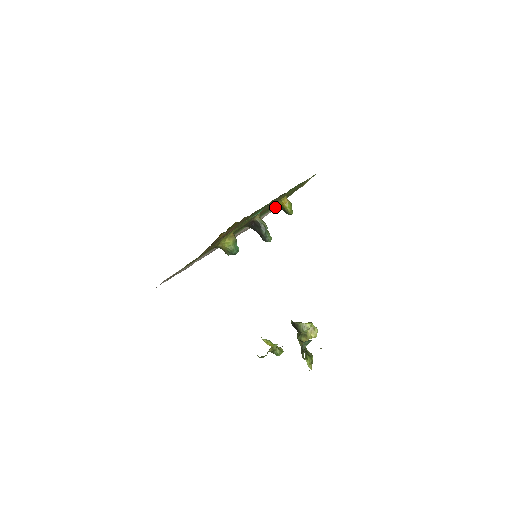
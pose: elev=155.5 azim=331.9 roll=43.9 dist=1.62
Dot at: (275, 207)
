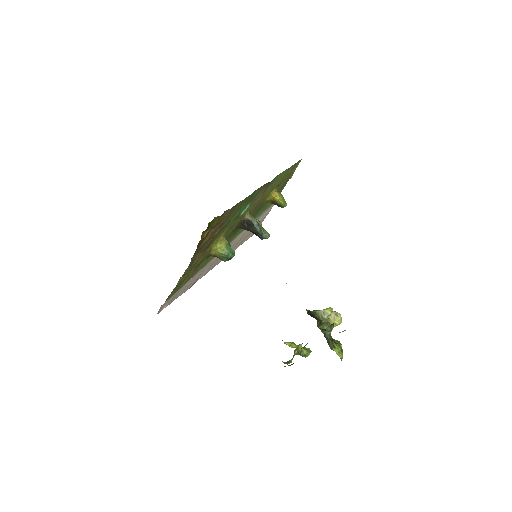
Dot at: (269, 207)
